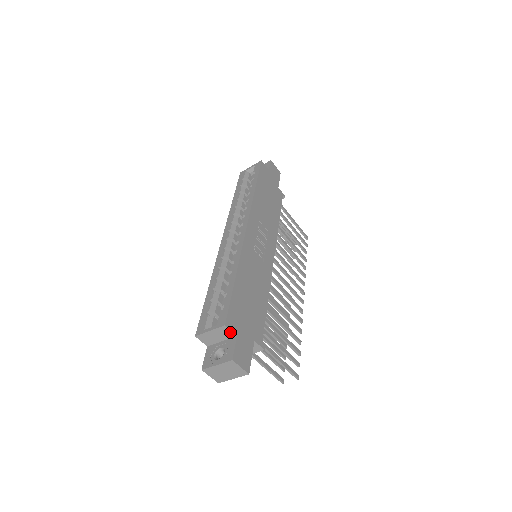
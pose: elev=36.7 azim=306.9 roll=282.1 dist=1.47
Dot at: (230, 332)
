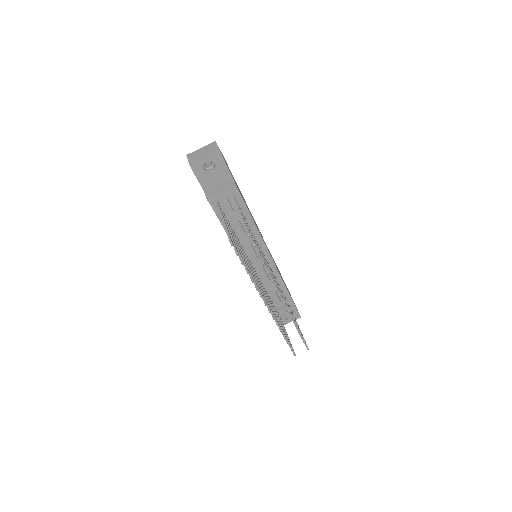
Dot at: occluded
